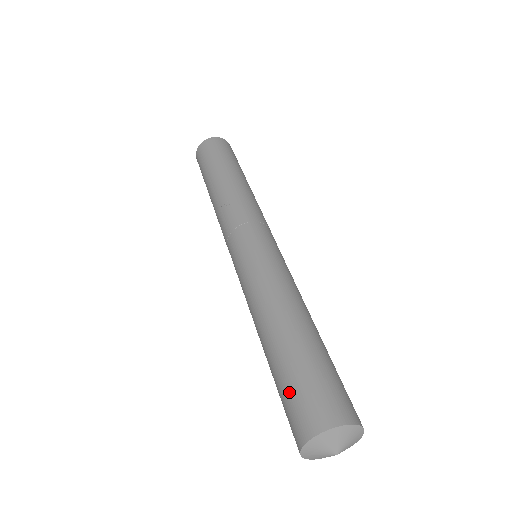
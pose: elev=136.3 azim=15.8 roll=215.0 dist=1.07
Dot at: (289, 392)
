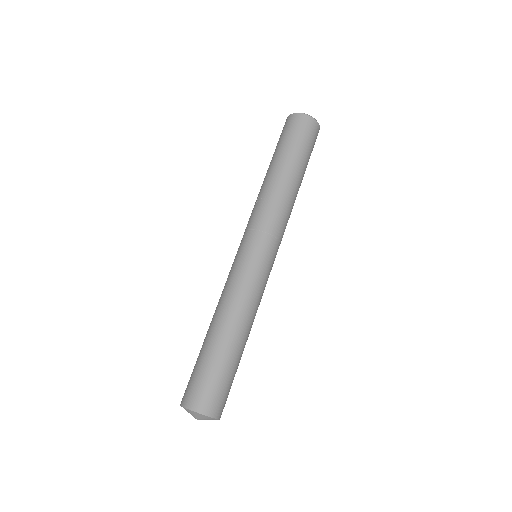
Dot at: (193, 372)
